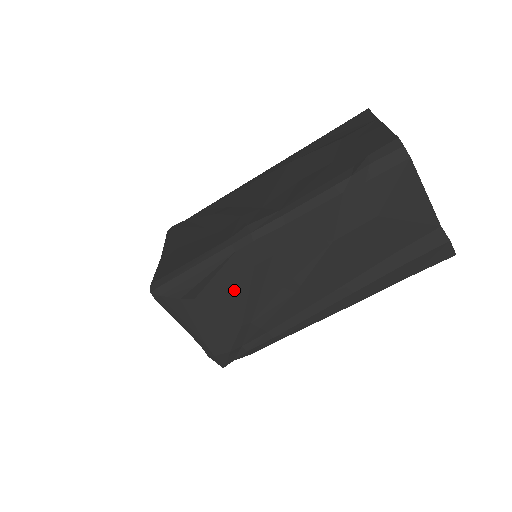
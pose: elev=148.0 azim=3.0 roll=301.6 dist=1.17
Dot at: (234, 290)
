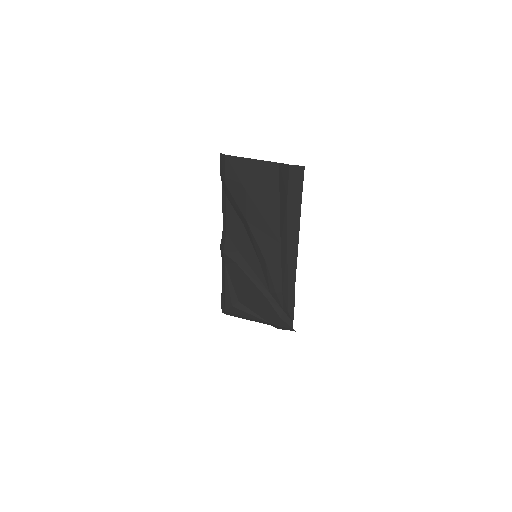
Dot at: (244, 283)
